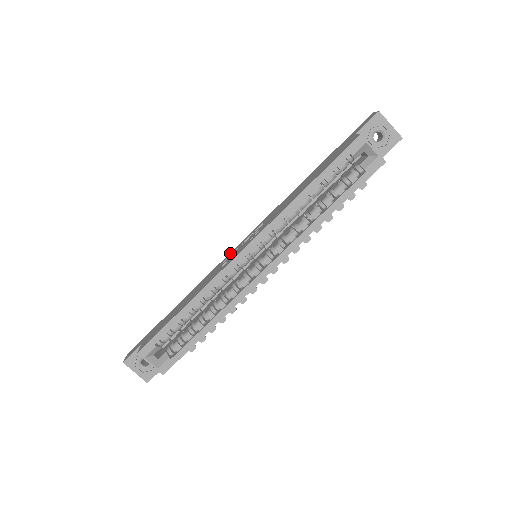
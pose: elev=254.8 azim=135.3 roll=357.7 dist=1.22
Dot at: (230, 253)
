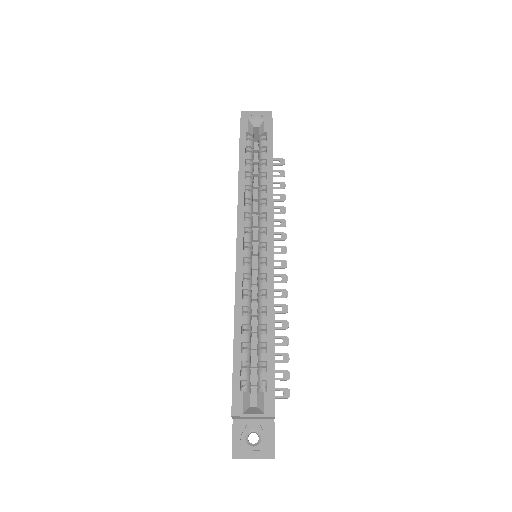
Dot at: occluded
